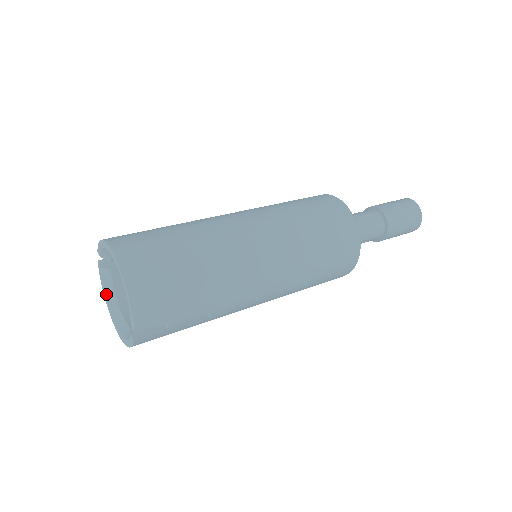
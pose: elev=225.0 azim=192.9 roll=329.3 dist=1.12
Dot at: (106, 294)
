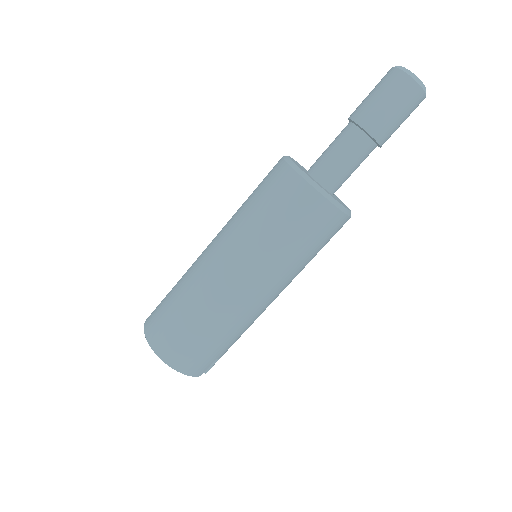
Dot at: occluded
